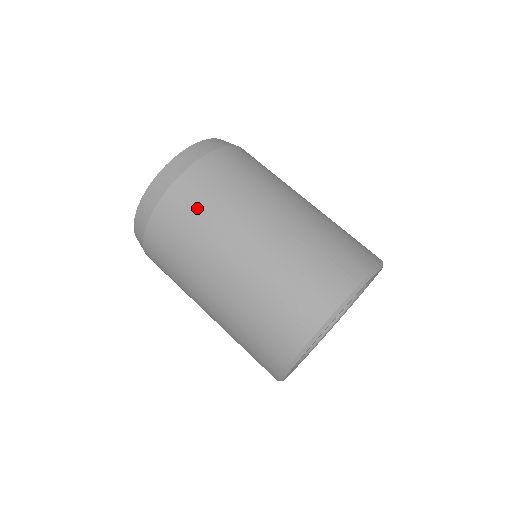
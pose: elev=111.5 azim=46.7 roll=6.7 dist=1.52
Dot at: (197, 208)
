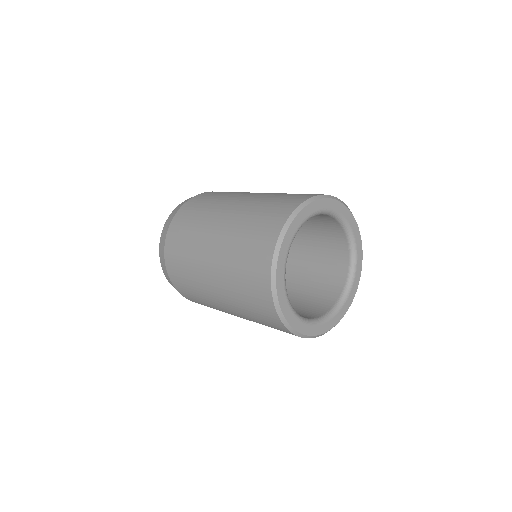
Dot at: (181, 243)
